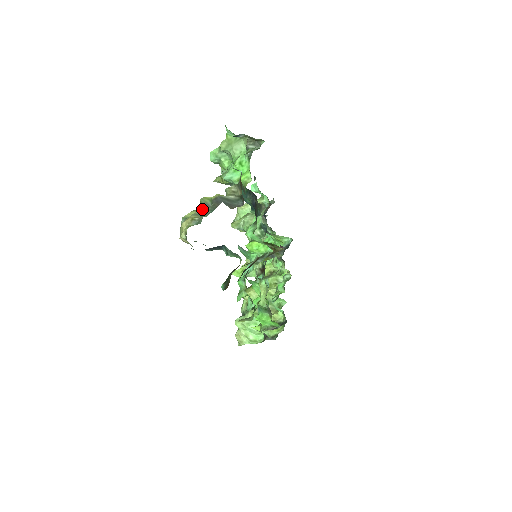
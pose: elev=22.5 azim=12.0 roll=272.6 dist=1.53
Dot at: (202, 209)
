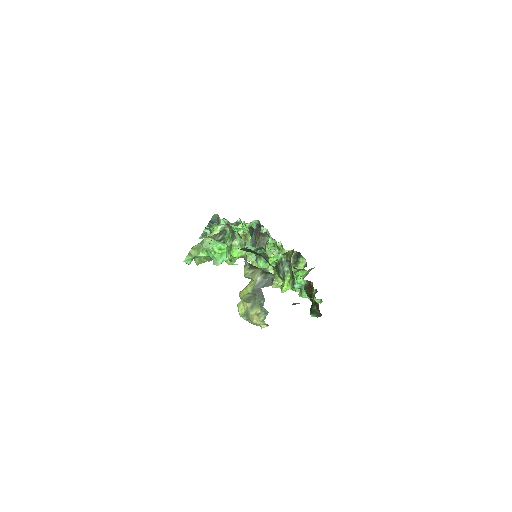
Dot at: (249, 302)
